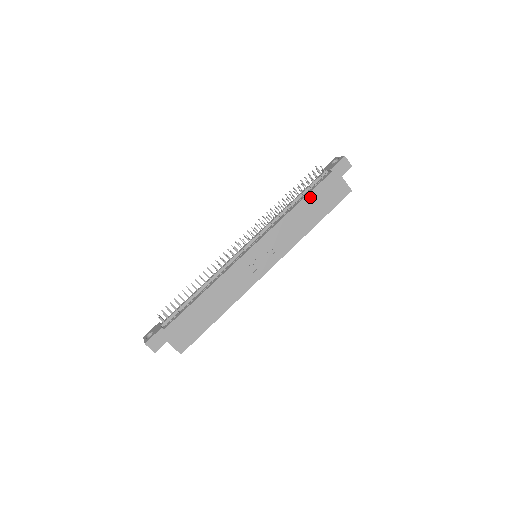
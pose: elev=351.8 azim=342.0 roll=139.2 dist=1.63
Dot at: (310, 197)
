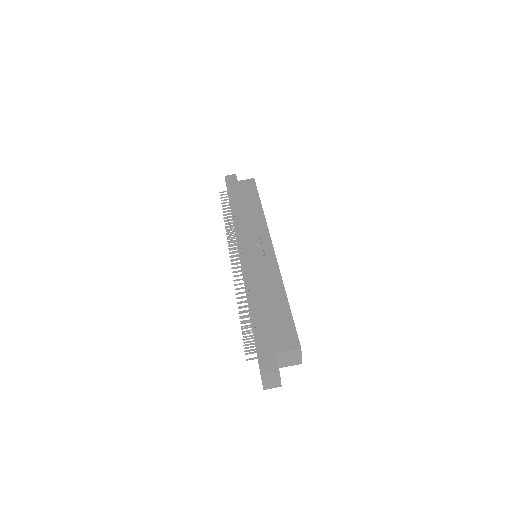
Dot at: (235, 202)
